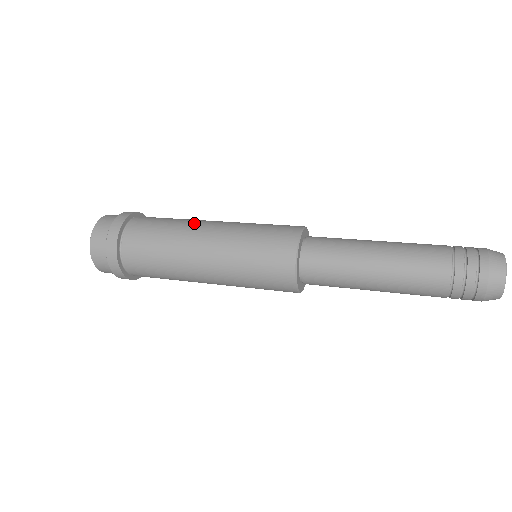
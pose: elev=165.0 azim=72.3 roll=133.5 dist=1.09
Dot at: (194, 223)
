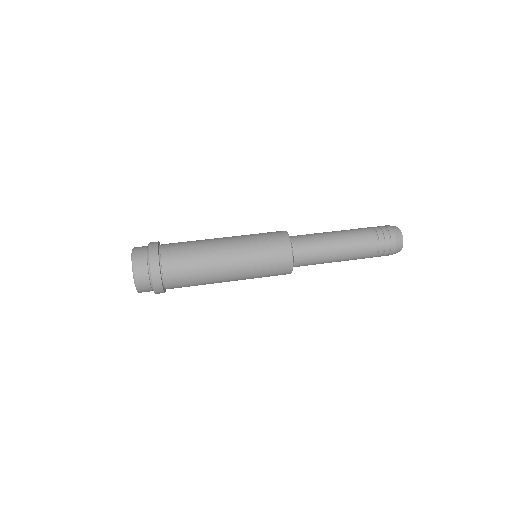
Dot at: (214, 256)
